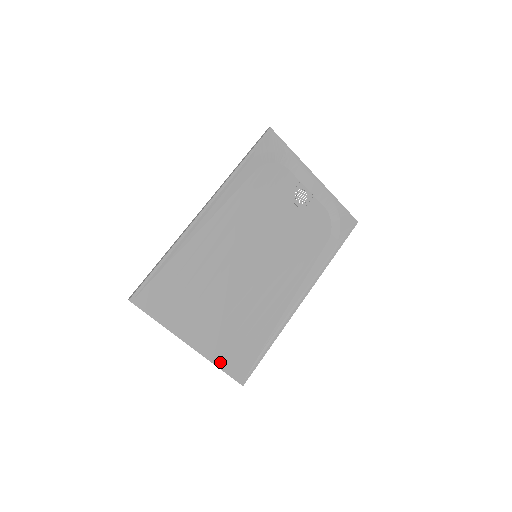
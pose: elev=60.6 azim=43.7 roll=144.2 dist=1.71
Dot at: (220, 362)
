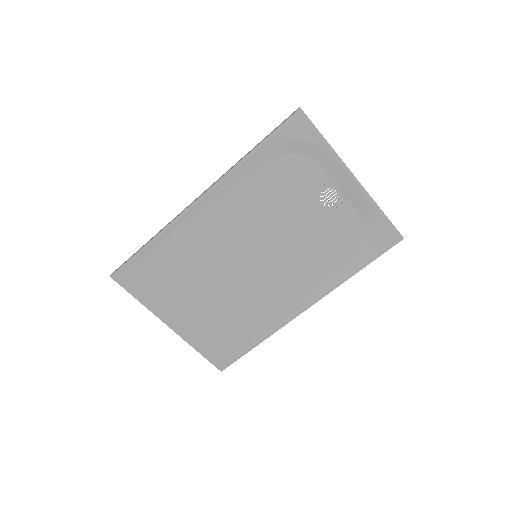
Dot at: (200, 347)
